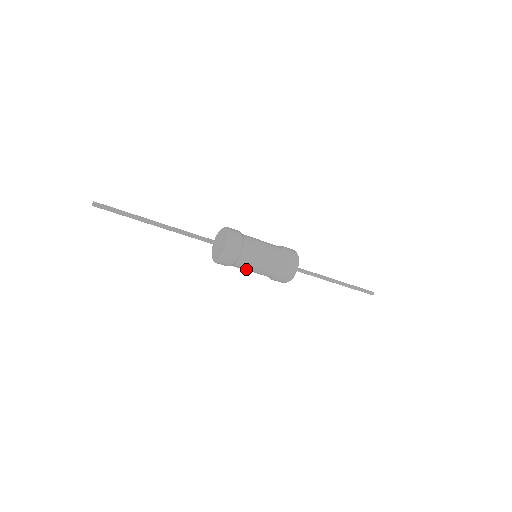
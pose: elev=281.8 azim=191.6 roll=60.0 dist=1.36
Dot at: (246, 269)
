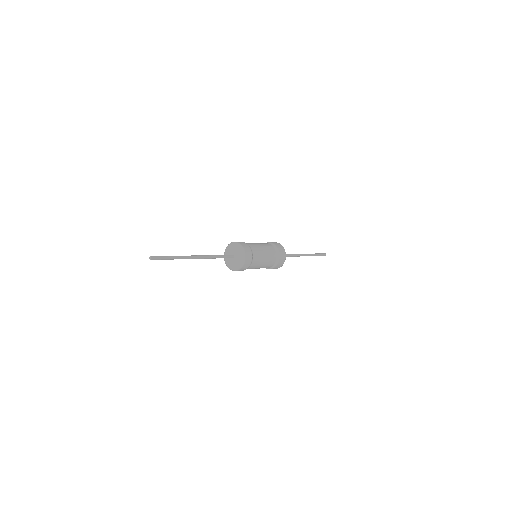
Dot at: occluded
